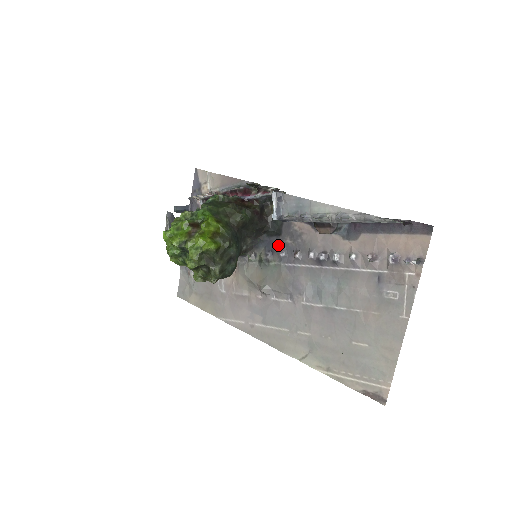
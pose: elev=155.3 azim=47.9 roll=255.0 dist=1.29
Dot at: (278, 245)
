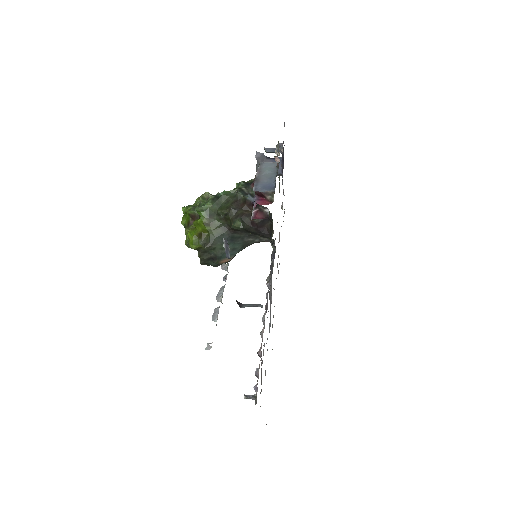
Dot at: occluded
